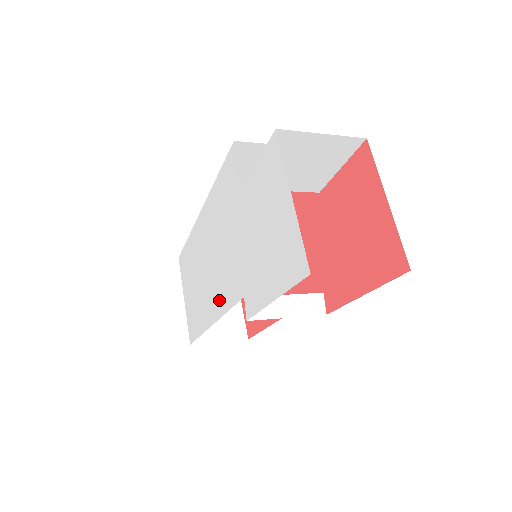
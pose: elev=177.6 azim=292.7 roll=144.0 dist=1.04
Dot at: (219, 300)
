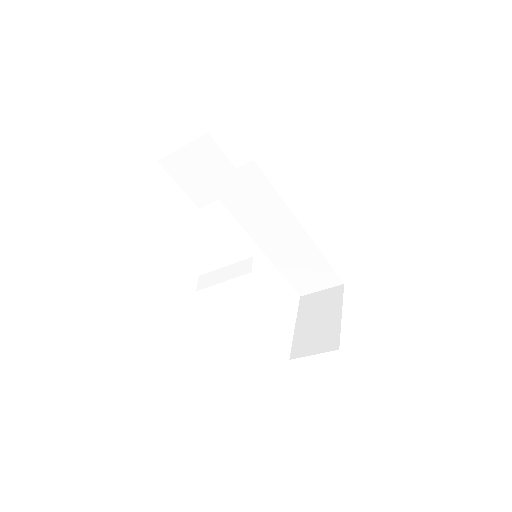
Dot at: occluded
